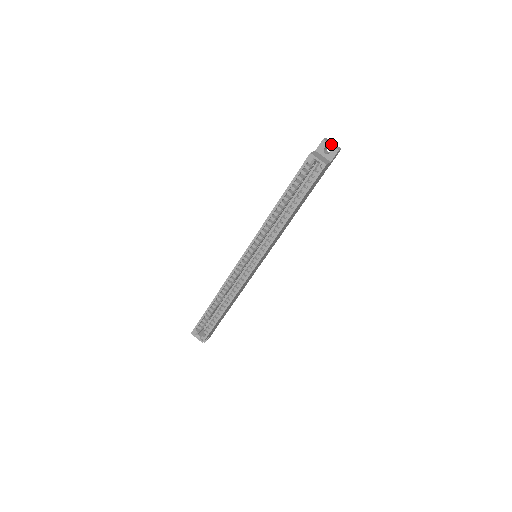
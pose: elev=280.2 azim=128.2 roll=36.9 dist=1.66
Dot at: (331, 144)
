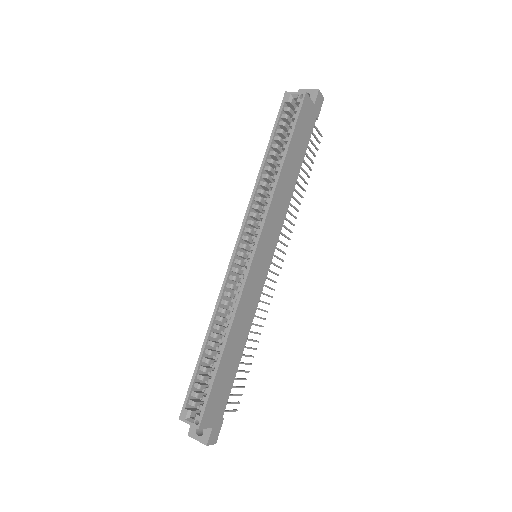
Dot at: (309, 90)
